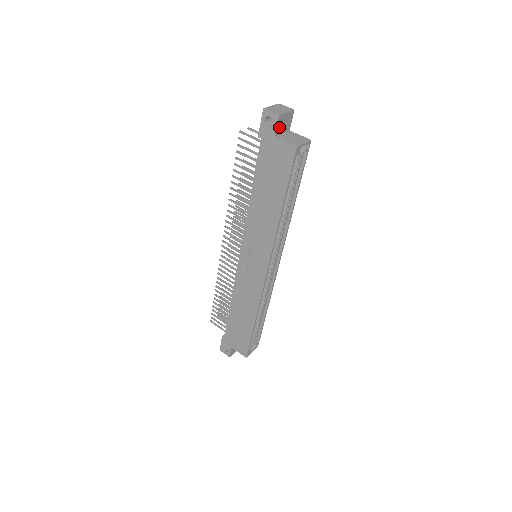
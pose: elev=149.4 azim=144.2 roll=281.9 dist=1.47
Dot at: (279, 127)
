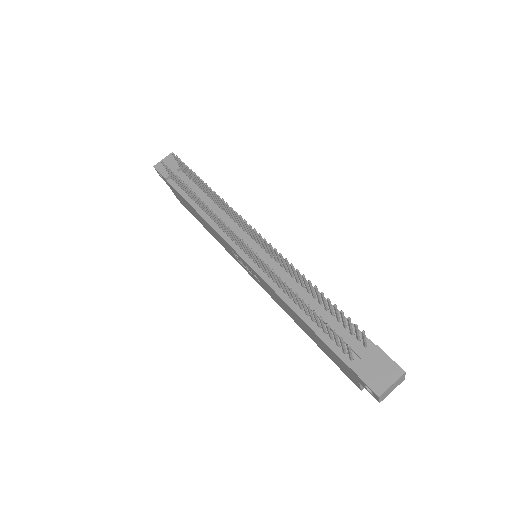
Dot at: occluded
